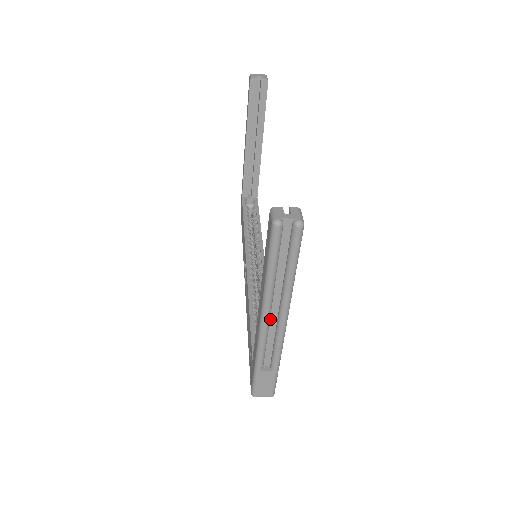
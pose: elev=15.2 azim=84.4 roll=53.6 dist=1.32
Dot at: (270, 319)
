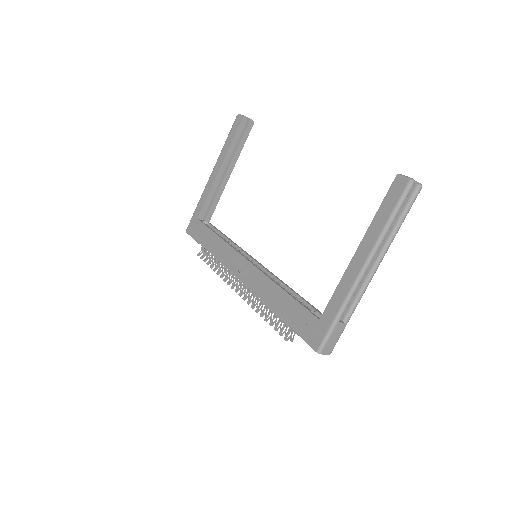
Dot at: (365, 268)
